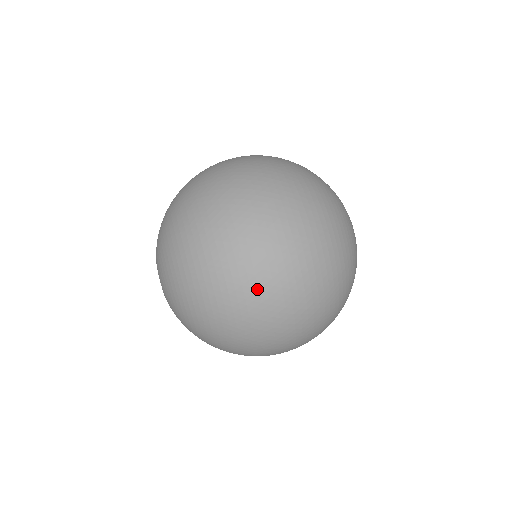
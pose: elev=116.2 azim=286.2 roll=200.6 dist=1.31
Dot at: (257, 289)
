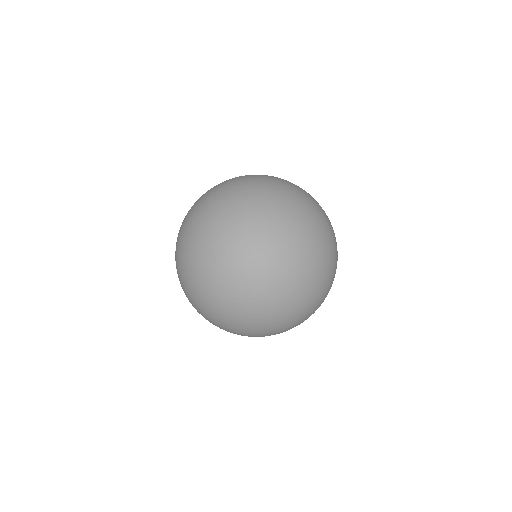
Dot at: (256, 326)
